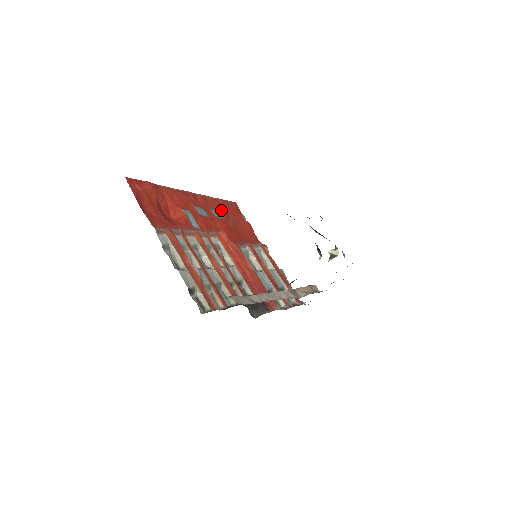
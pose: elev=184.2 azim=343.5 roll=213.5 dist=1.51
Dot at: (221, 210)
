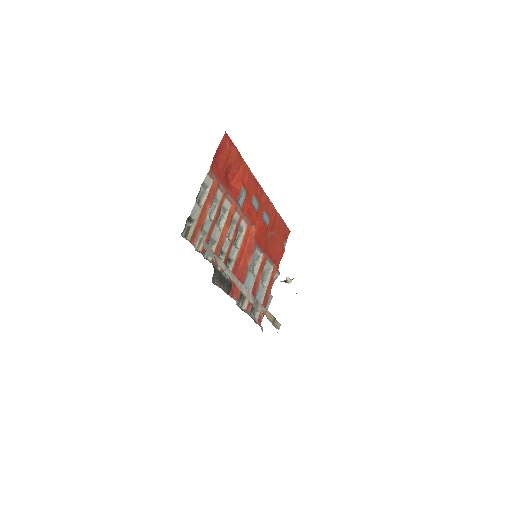
Dot at: (272, 220)
